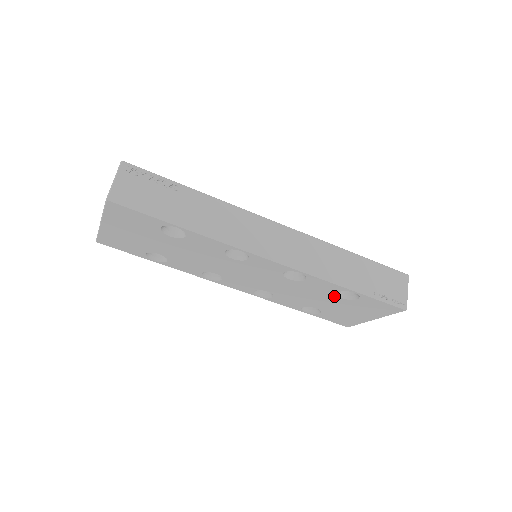
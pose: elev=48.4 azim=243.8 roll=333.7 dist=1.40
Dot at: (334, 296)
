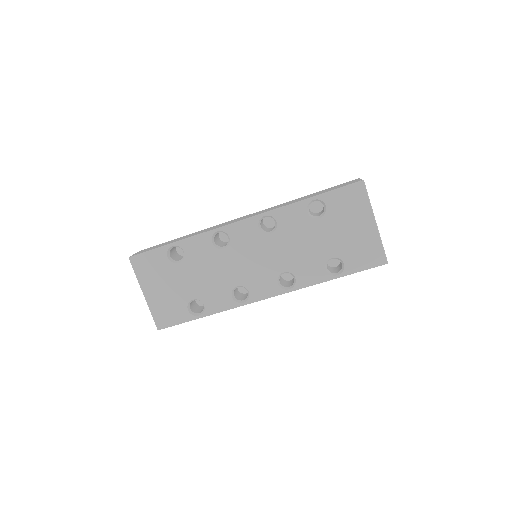
Dot at: (314, 222)
